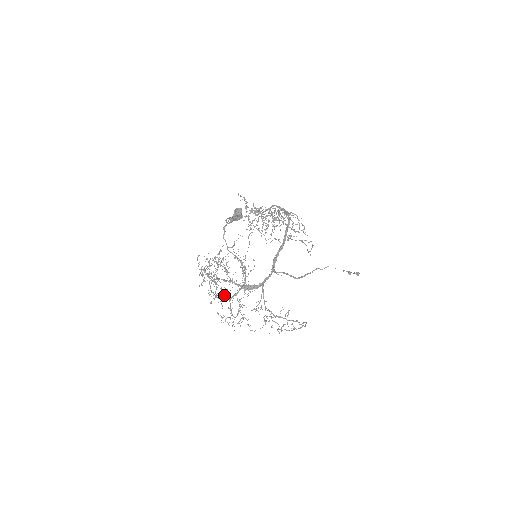
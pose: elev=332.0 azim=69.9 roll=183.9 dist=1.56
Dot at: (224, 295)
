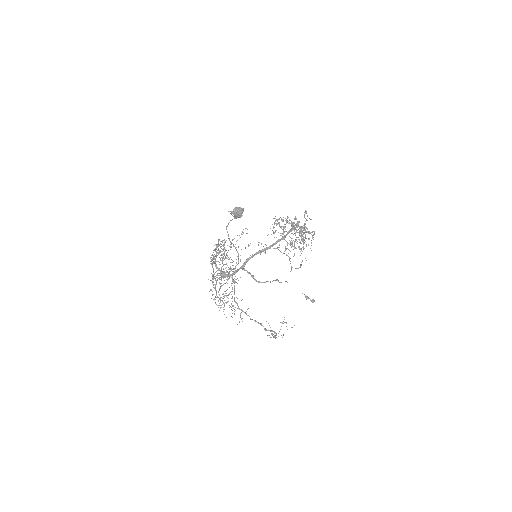
Dot at: occluded
